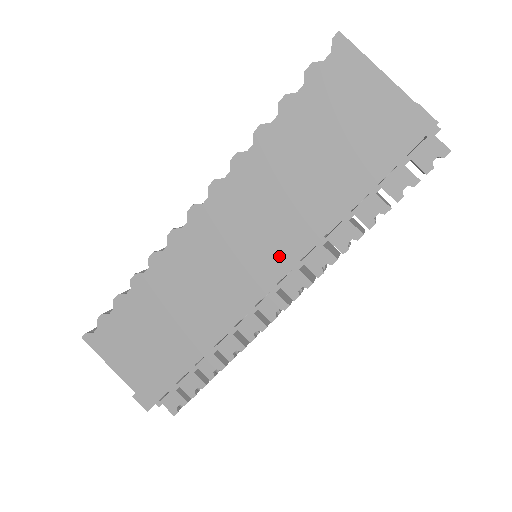
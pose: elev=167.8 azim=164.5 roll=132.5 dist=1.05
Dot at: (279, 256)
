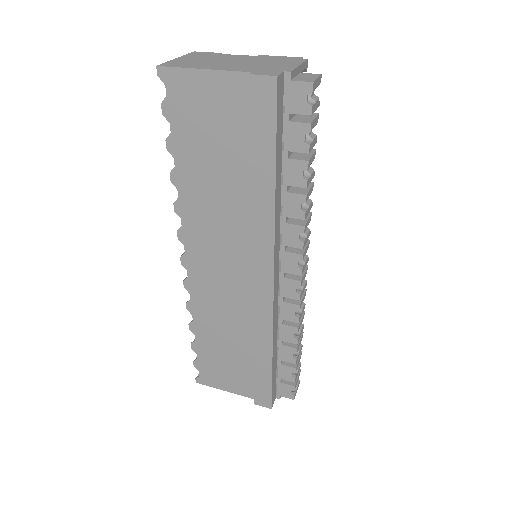
Dot at: (258, 256)
